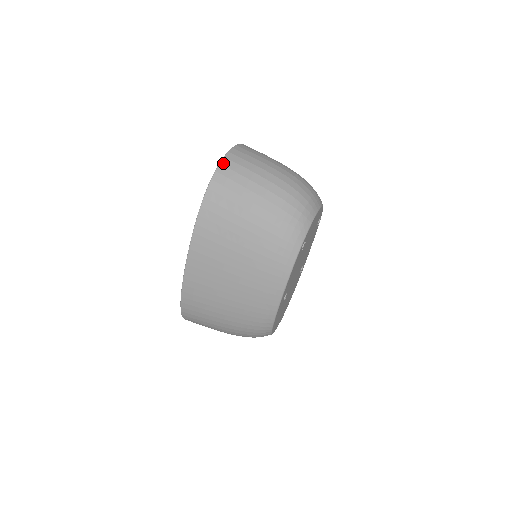
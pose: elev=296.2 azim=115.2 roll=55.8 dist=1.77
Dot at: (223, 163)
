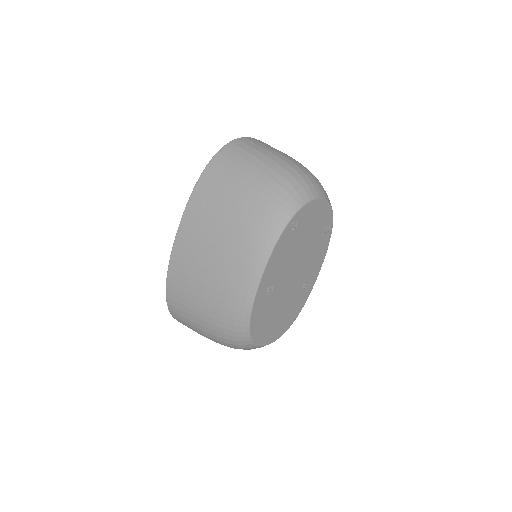
Dot at: (233, 142)
